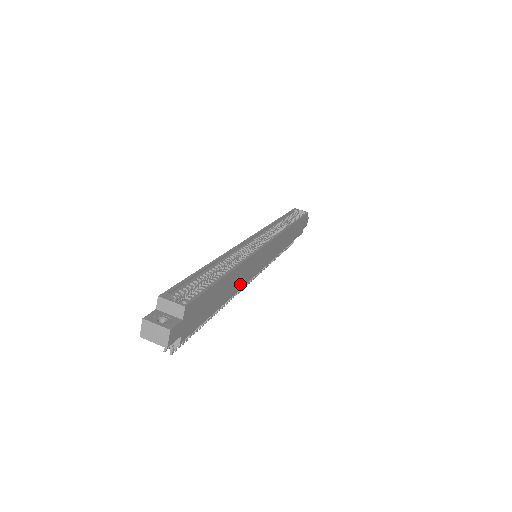
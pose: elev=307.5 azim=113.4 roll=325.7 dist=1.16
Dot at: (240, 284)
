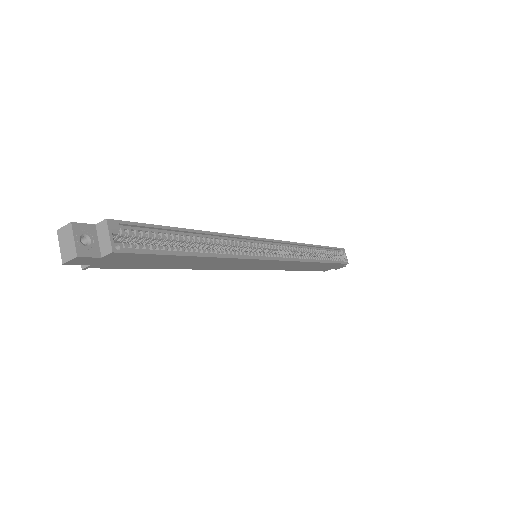
Dot at: (208, 267)
